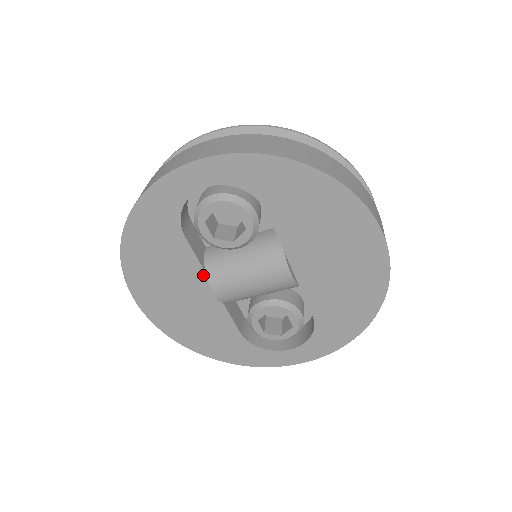
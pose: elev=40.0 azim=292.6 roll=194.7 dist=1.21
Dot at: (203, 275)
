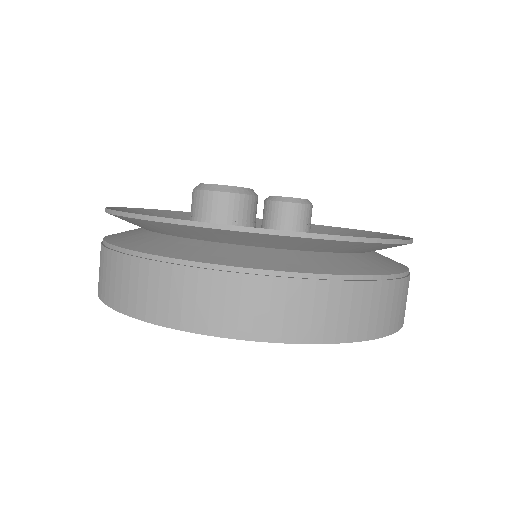
Dot at: occluded
